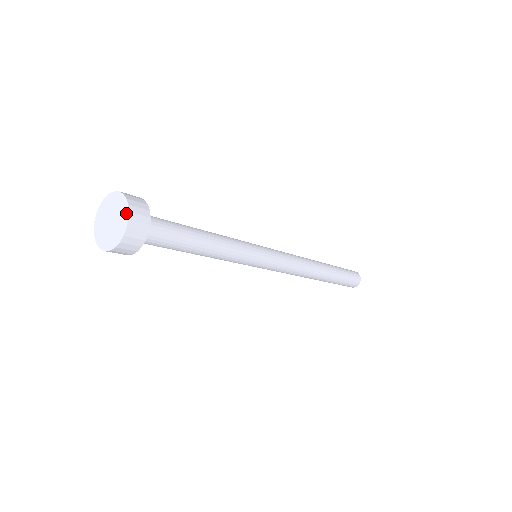
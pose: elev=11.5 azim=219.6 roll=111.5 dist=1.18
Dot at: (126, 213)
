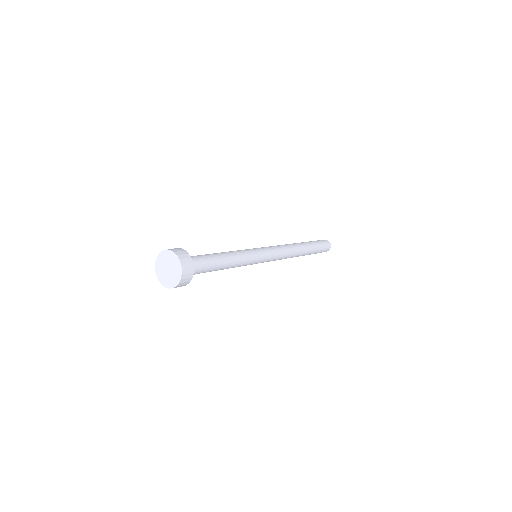
Dot at: (180, 269)
